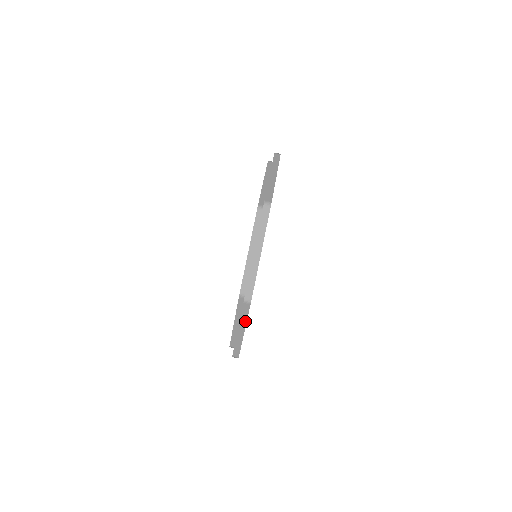
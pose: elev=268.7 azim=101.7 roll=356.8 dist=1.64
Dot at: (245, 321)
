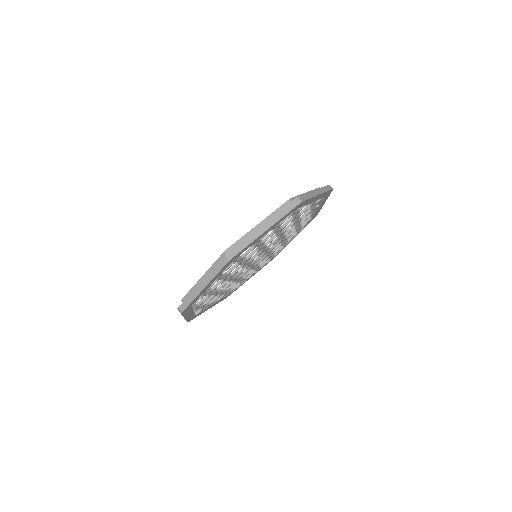
Dot at: (280, 218)
